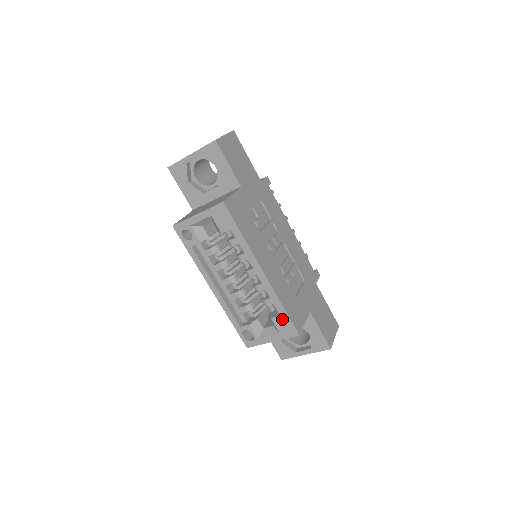
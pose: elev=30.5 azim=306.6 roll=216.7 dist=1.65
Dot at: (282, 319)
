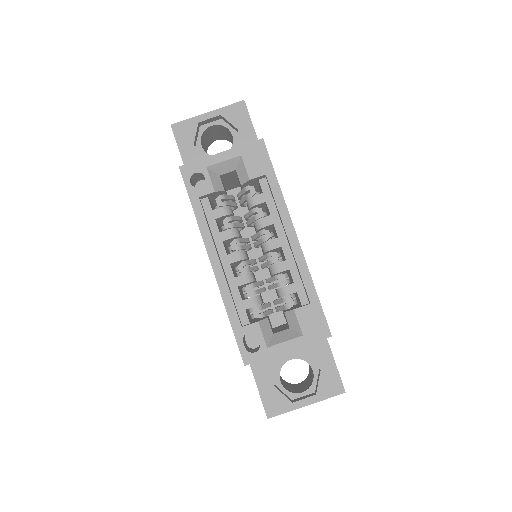
Dot at: (311, 310)
